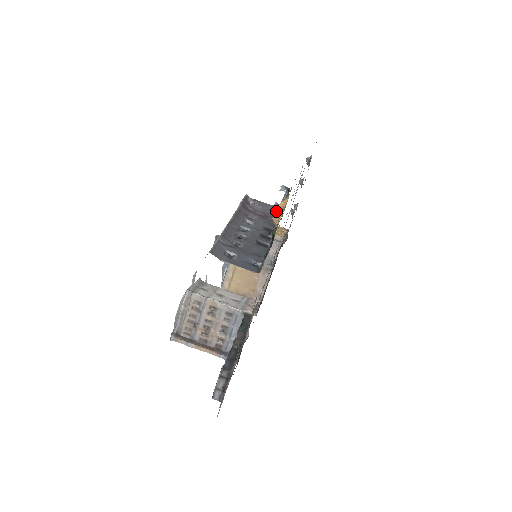
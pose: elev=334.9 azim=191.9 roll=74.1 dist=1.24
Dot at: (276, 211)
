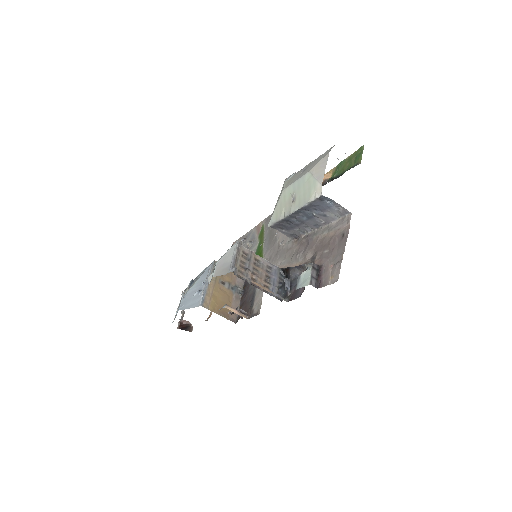
Dot at: occluded
